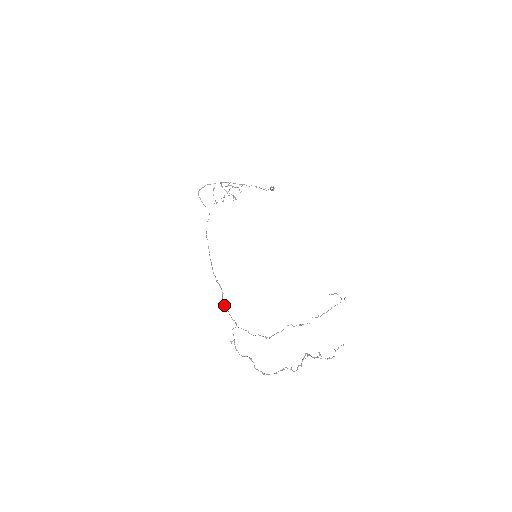
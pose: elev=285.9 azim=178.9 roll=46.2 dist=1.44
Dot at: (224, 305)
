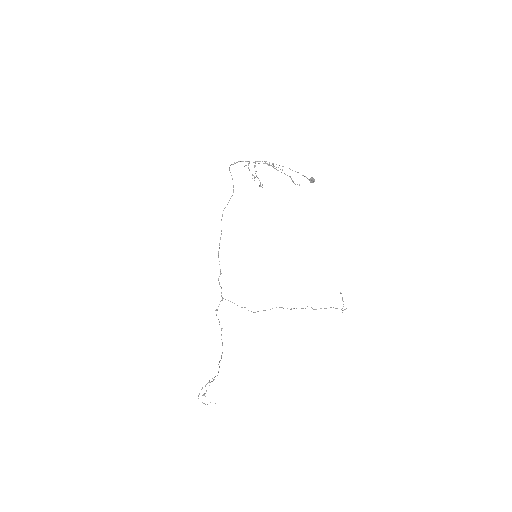
Dot at: (219, 282)
